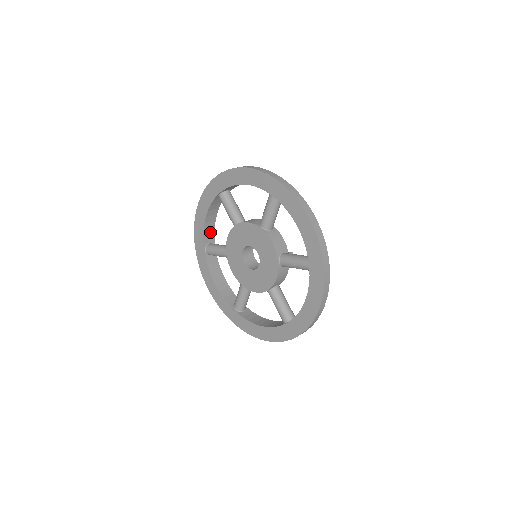
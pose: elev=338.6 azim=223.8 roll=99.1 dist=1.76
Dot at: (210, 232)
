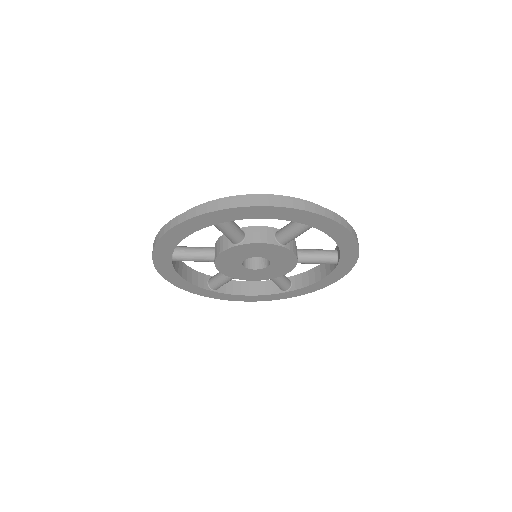
Dot at: occluded
